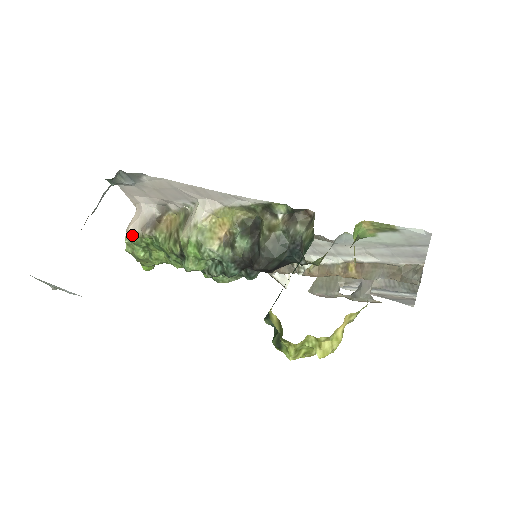
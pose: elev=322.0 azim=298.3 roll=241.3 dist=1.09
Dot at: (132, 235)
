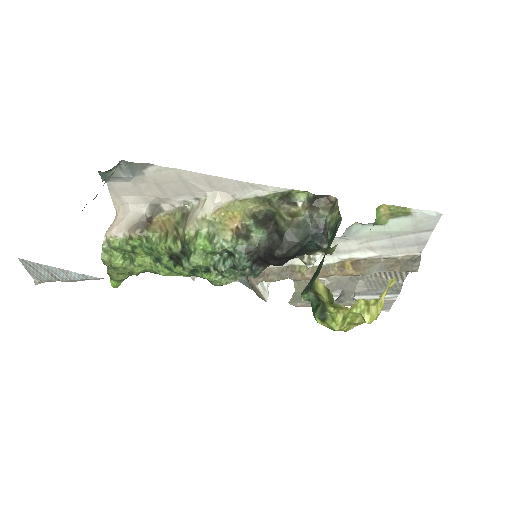
Dot at: (115, 238)
